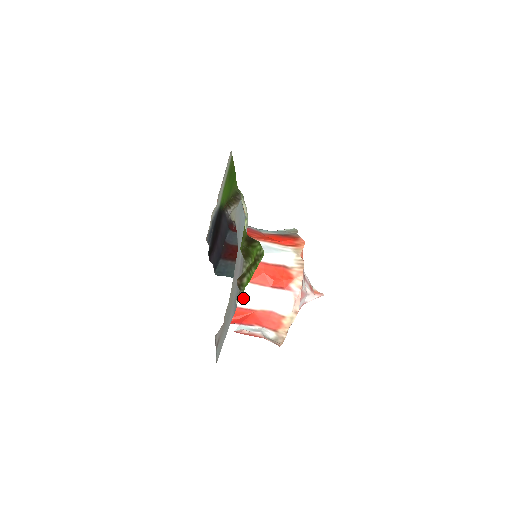
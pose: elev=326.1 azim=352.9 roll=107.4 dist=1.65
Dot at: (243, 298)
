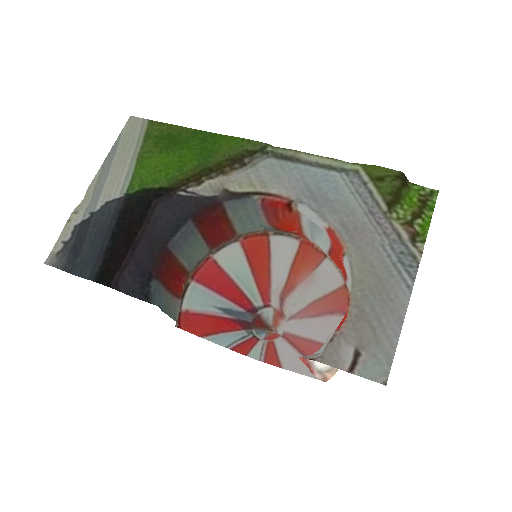
Dot at: occluded
